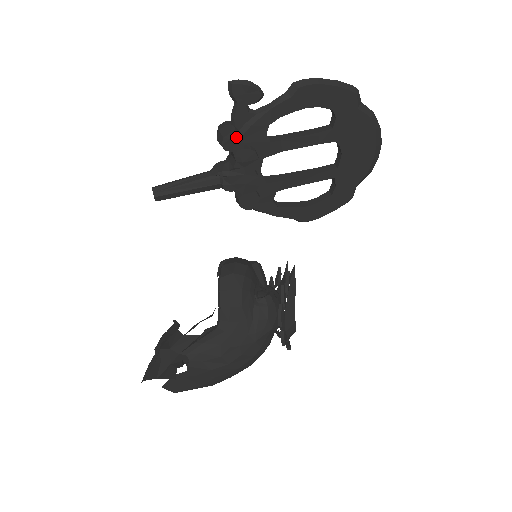
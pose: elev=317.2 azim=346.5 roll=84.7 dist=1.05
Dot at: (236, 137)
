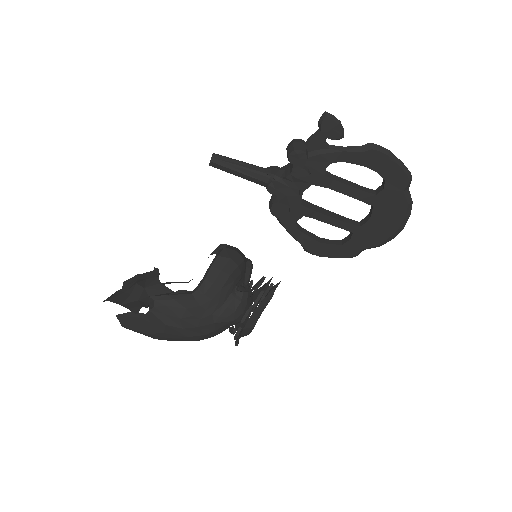
Dot at: (303, 156)
